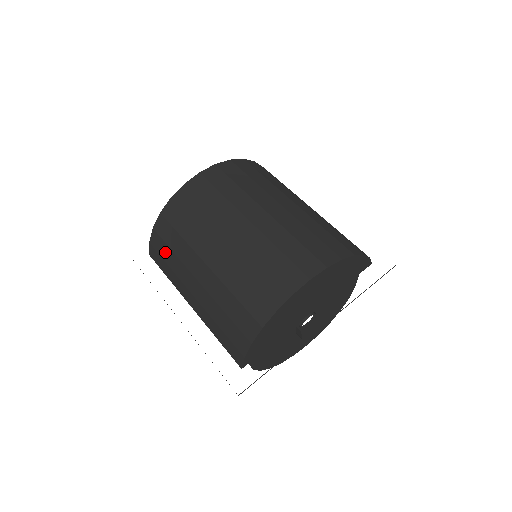
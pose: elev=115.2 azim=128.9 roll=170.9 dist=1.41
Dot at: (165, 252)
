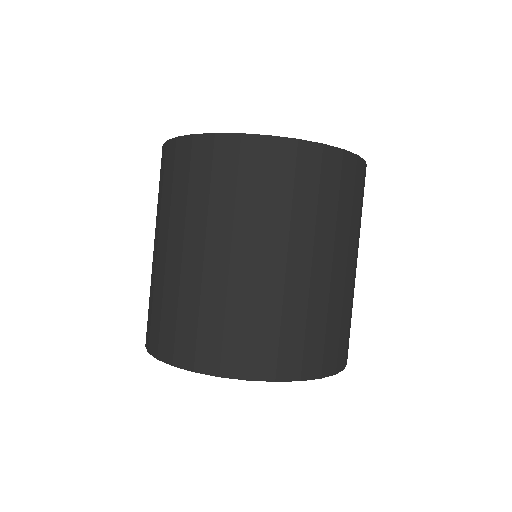
Dot at: (168, 176)
